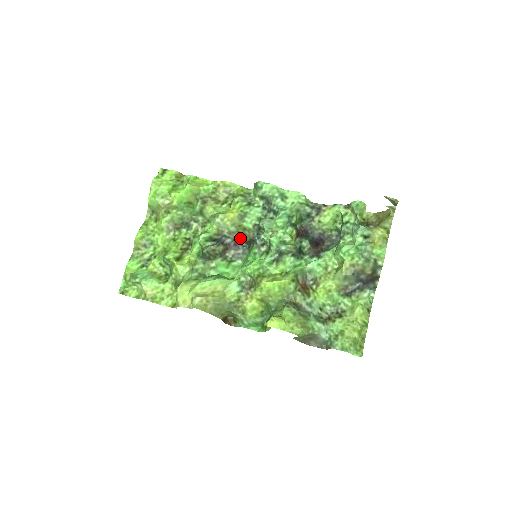
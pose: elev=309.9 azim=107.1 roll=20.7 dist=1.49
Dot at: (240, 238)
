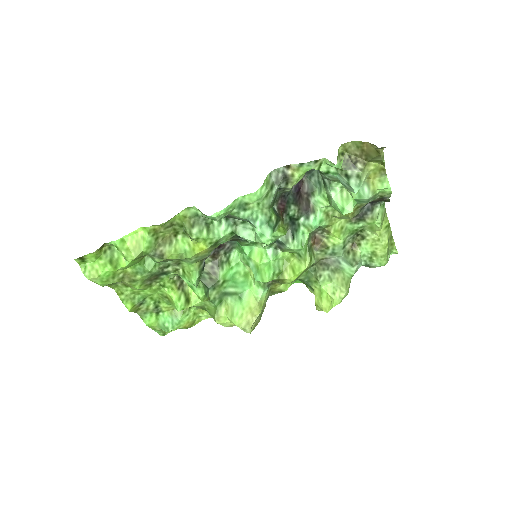
Dot at: occluded
